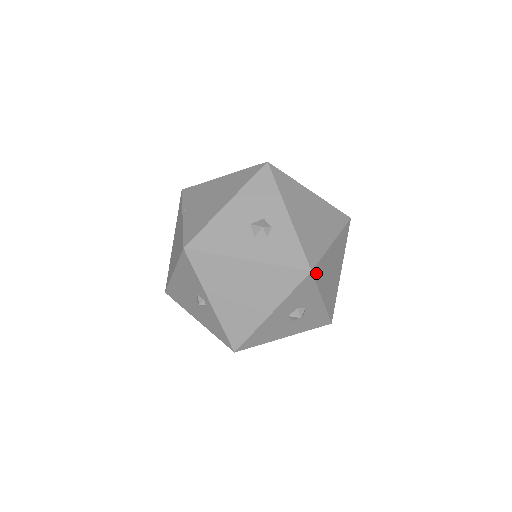
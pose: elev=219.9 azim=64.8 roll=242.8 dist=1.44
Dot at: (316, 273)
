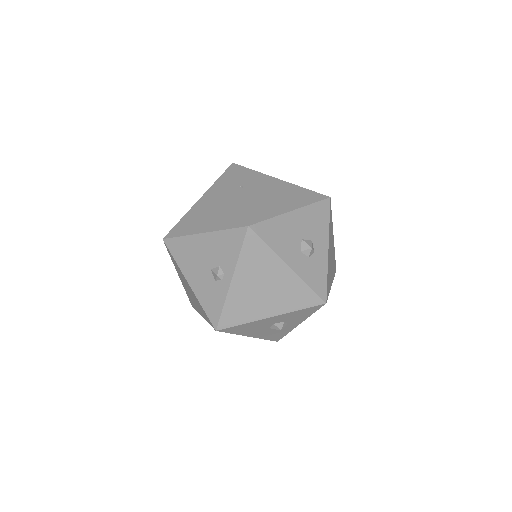
Dot at: occluded
